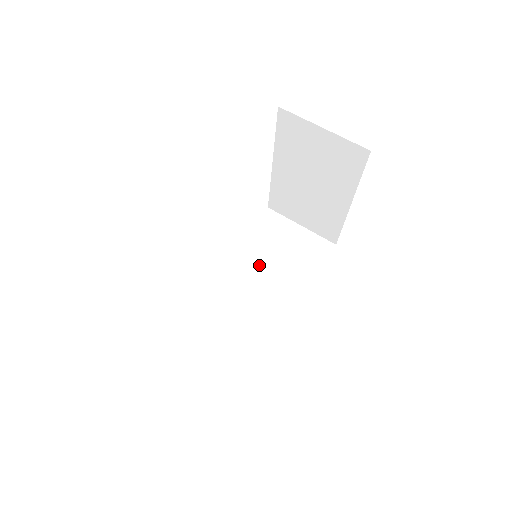
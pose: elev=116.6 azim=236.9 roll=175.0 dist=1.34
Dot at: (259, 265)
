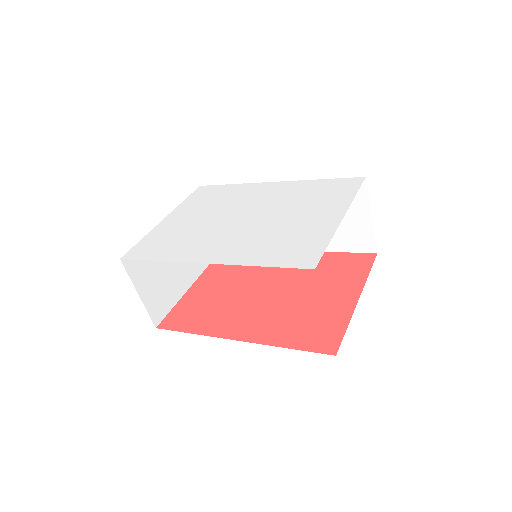
Dot at: occluded
